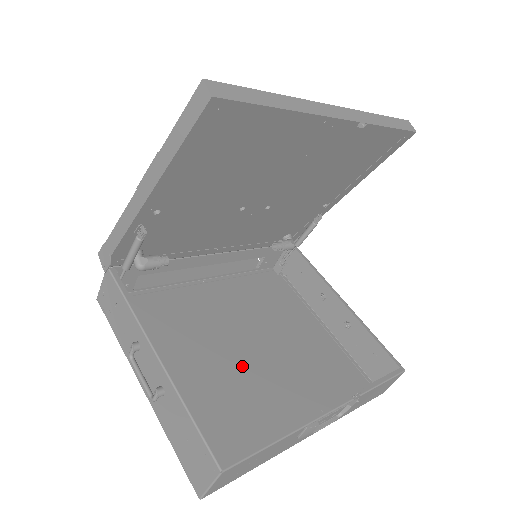
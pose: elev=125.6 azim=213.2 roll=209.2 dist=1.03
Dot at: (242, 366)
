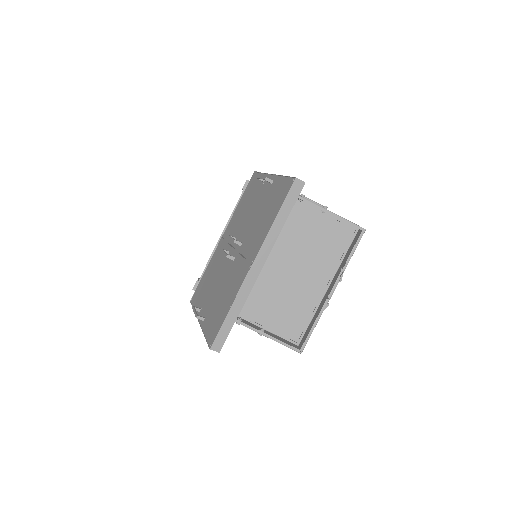
Dot at: (282, 277)
